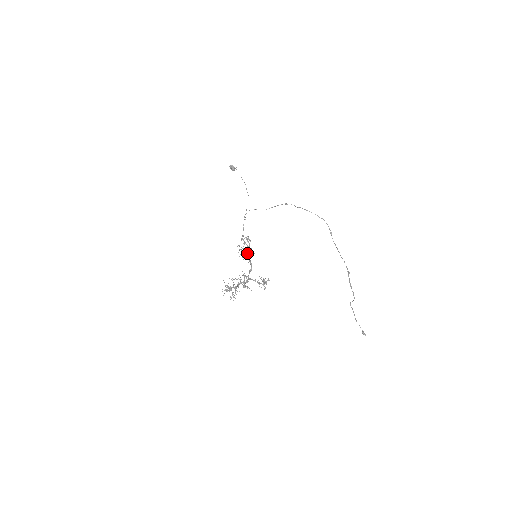
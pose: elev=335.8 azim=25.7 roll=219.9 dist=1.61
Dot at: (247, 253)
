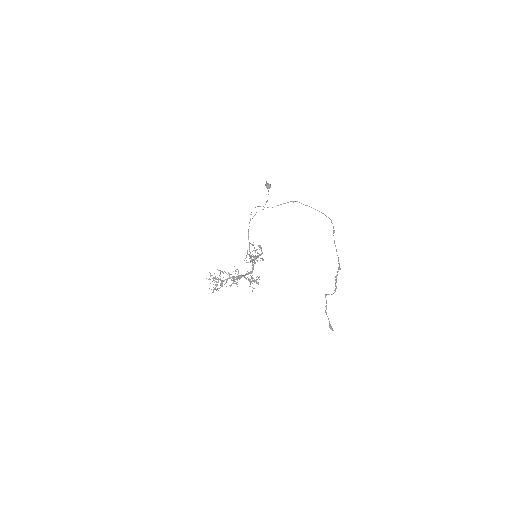
Dot at: (251, 255)
